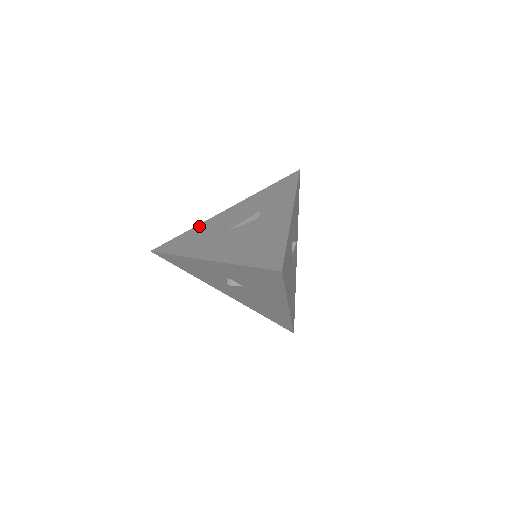
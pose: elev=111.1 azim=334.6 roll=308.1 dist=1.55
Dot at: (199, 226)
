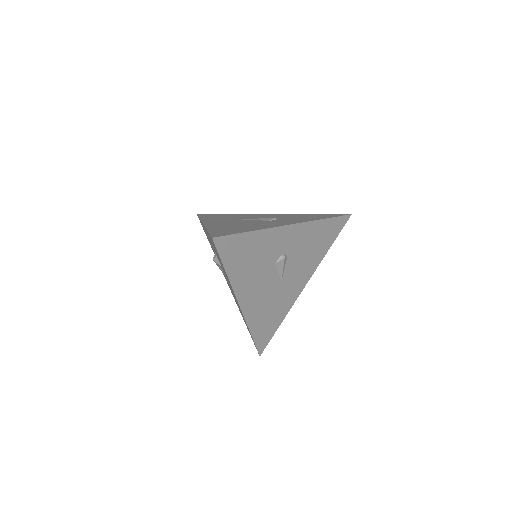
Dot at: (240, 214)
